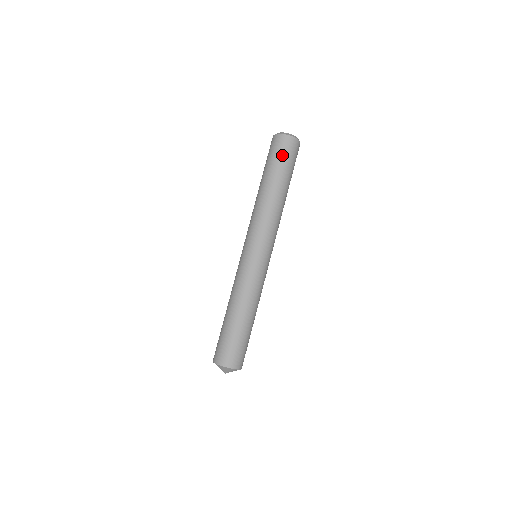
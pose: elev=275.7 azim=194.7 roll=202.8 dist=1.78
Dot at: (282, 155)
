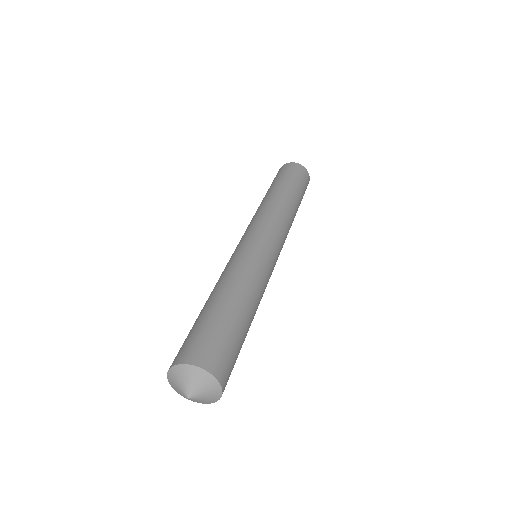
Dot at: (300, 178)
